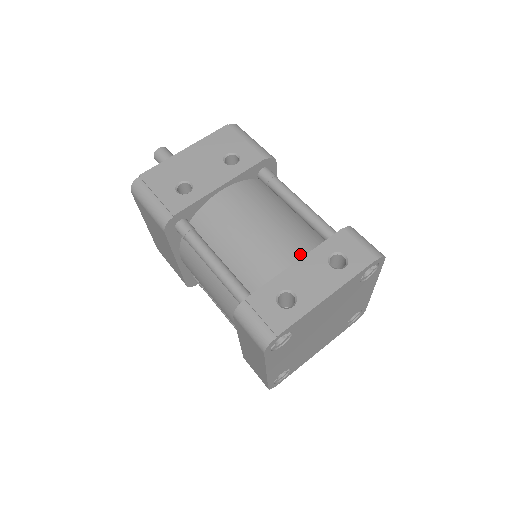
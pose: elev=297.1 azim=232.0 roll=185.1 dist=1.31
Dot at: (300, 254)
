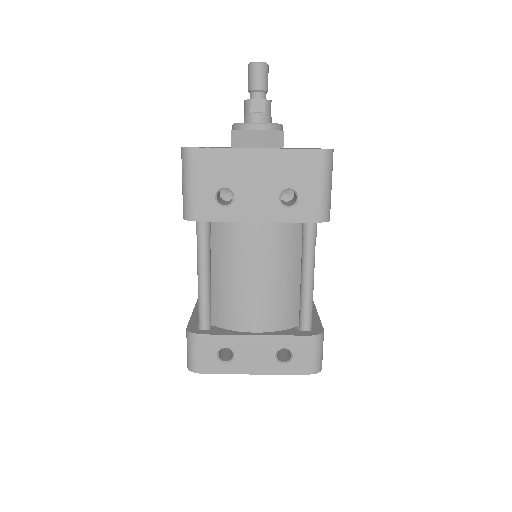
Dot at: (266, 326)
